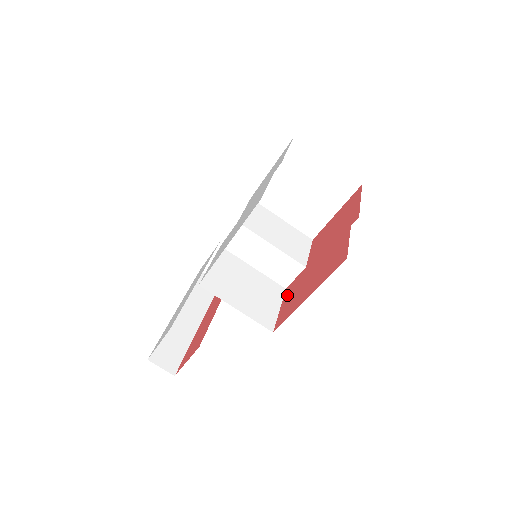
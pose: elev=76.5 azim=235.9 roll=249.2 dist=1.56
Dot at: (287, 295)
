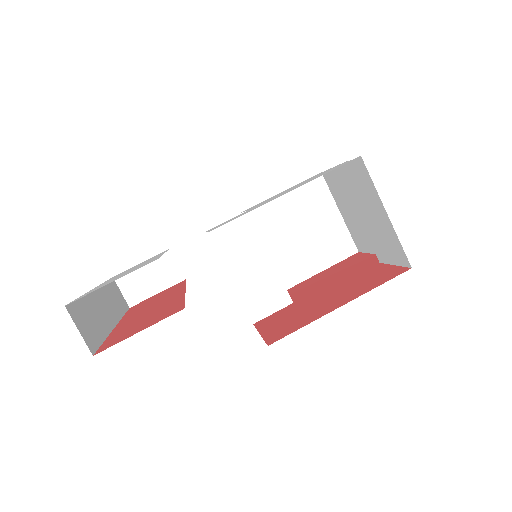
Dot at: (268, 323)
